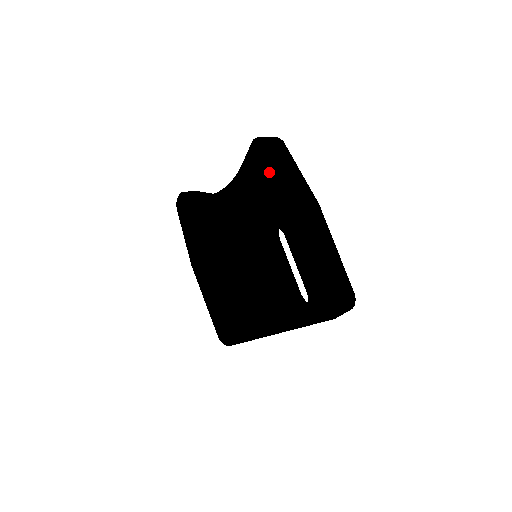
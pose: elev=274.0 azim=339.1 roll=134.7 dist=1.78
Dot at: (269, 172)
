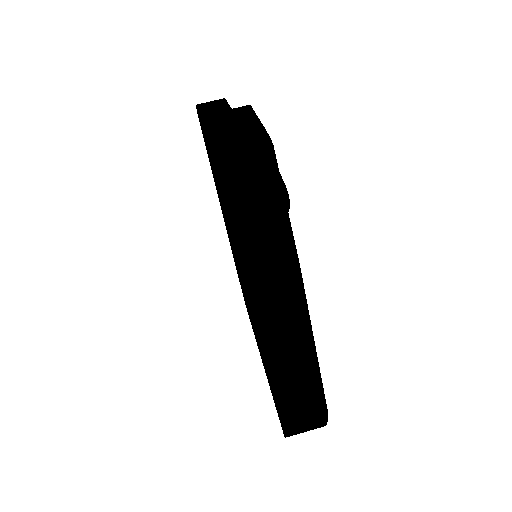
Dot at: occluded
